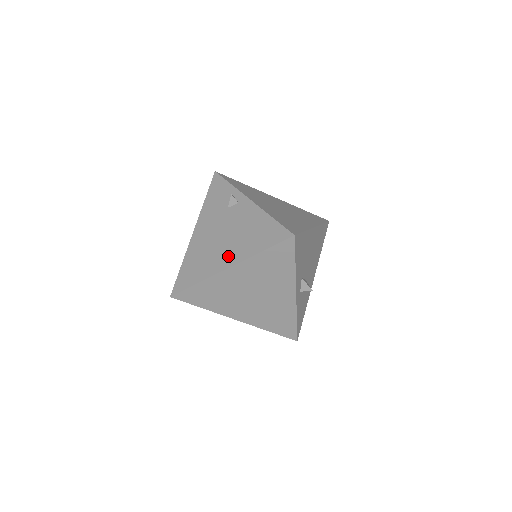
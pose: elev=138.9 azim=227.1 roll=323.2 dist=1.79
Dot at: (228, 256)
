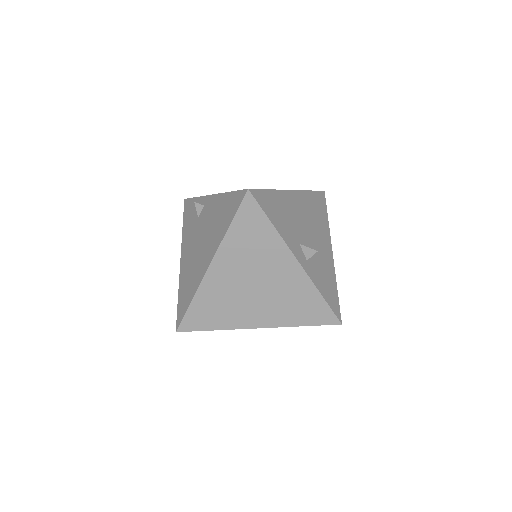
Dot at: (207, 256)
